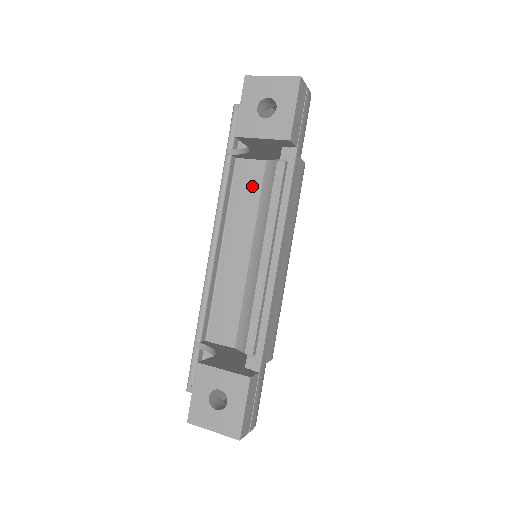
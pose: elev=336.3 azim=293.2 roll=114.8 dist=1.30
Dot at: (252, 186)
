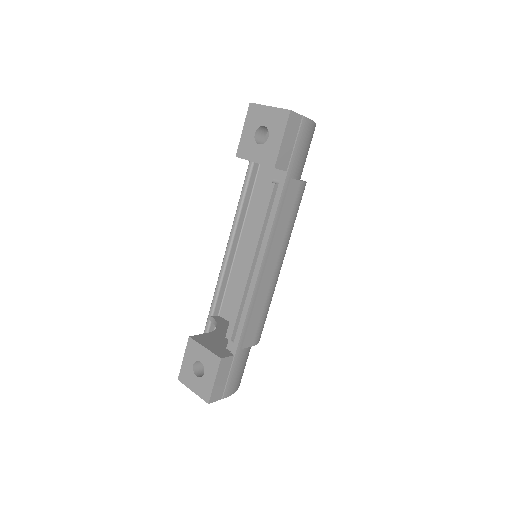
Dot at: occluded
